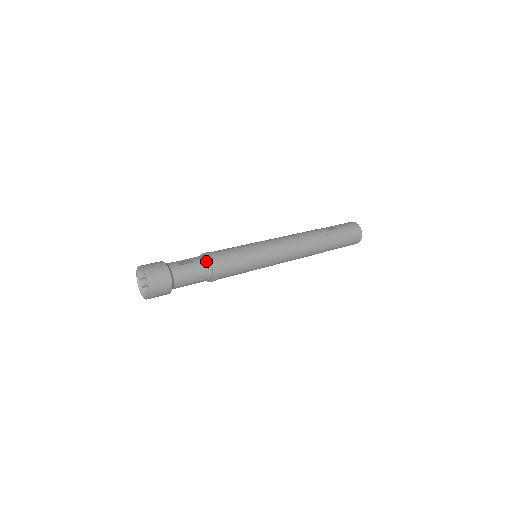
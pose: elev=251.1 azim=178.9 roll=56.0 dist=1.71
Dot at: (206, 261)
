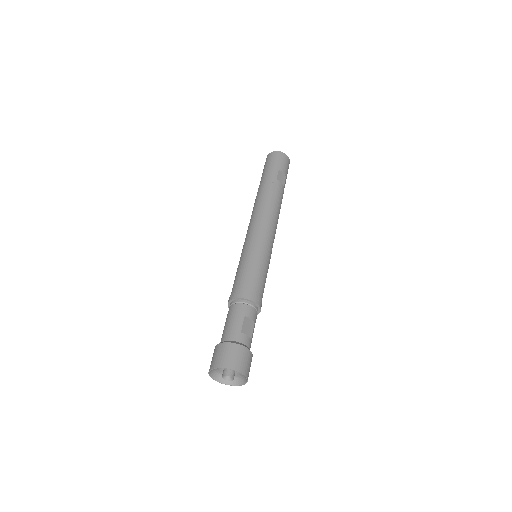
Dot at: (257, 312)
